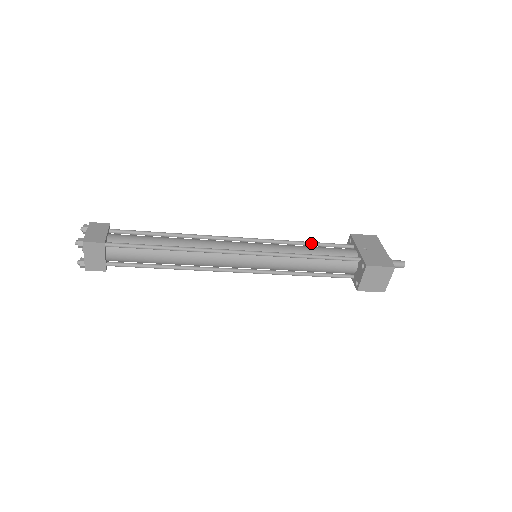
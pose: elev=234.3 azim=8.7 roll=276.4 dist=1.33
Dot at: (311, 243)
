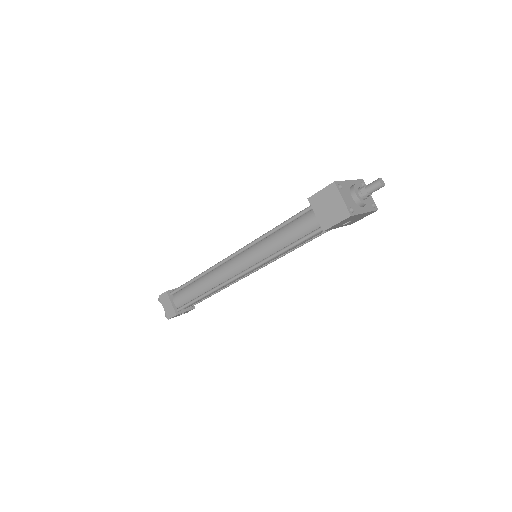
Dot at: occluded
